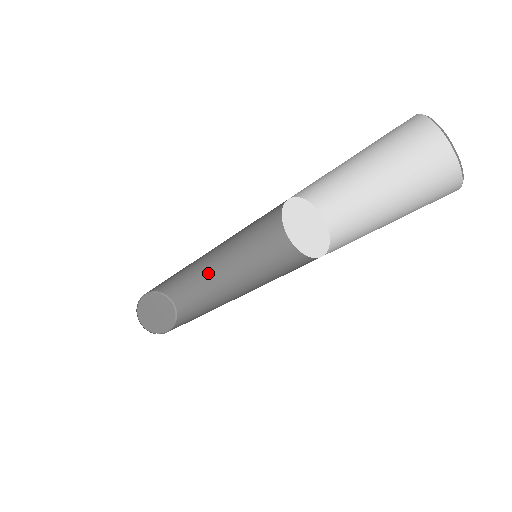
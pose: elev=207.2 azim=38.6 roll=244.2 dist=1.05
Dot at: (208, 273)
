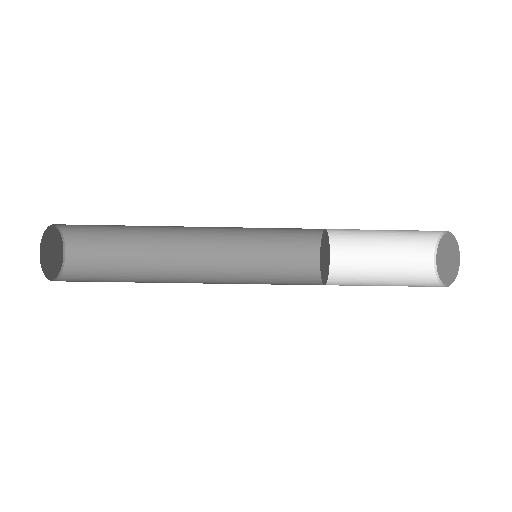
Dot at: (152, 229)
